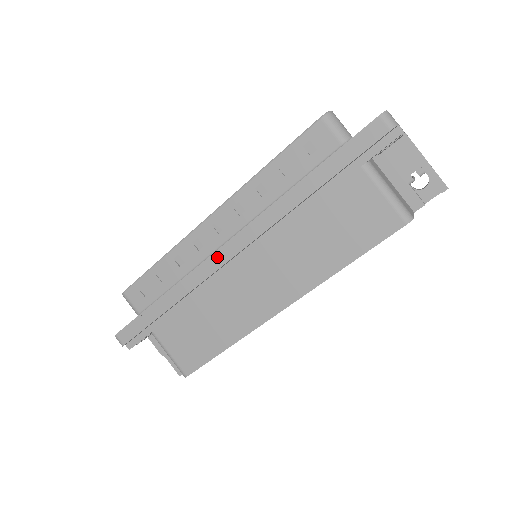
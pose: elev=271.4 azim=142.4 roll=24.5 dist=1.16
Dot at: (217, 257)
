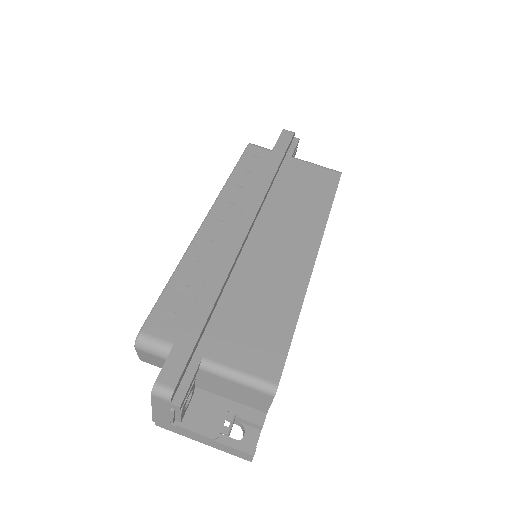
Dot at: (235, 234)
